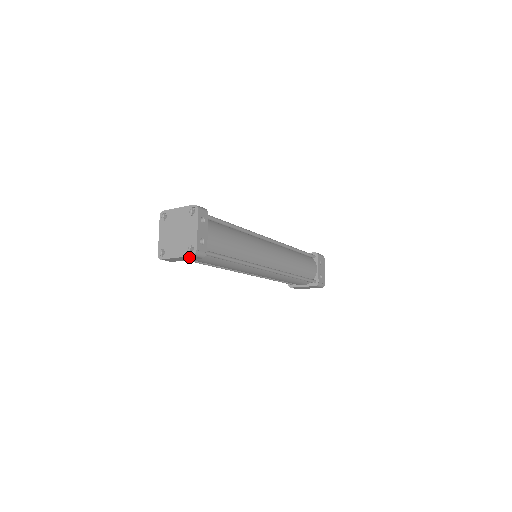
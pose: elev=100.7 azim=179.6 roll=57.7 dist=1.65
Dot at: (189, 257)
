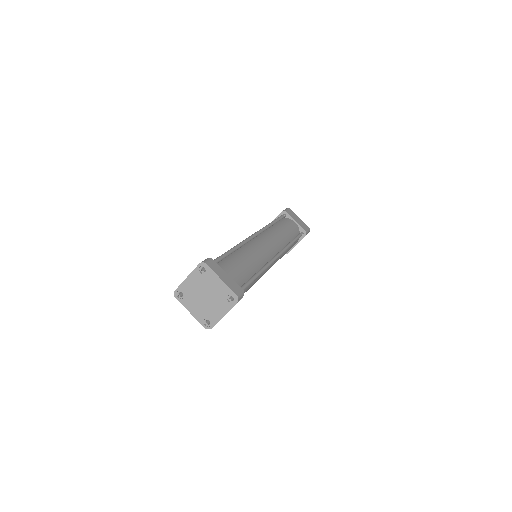
Dot at: (201, 319)
